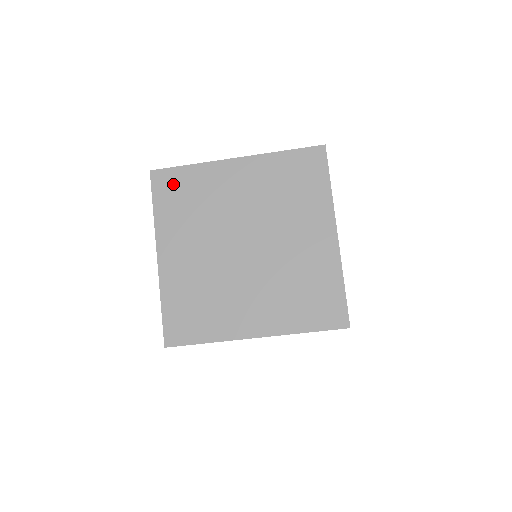
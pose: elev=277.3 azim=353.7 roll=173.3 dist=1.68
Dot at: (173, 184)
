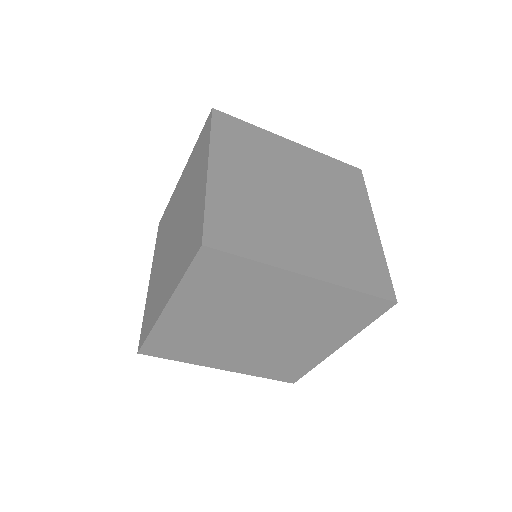
Dot at: (161, 347)
